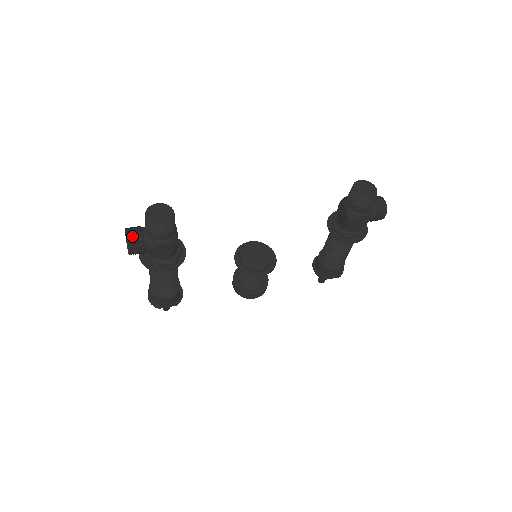
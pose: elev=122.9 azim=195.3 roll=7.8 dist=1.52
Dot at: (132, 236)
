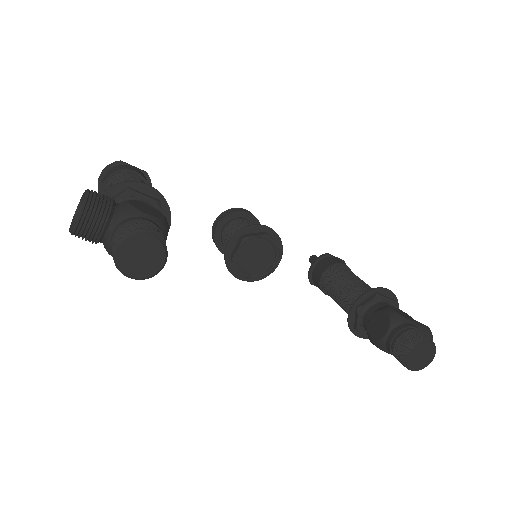
Dot at: (85, 227)
